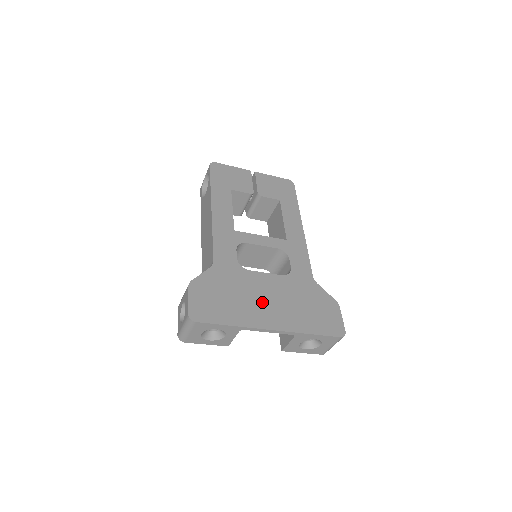
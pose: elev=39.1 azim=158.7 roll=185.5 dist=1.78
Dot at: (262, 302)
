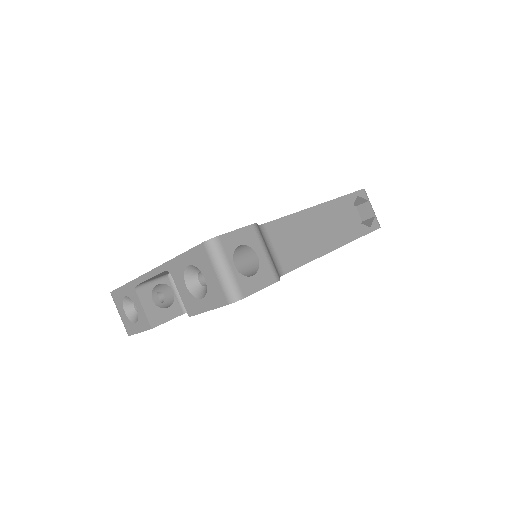
Dot at: occluded
